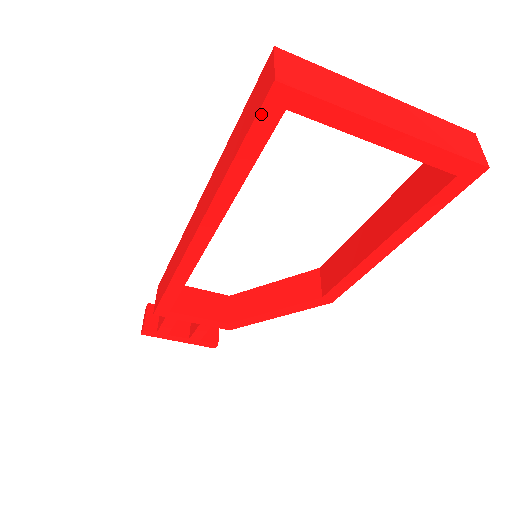
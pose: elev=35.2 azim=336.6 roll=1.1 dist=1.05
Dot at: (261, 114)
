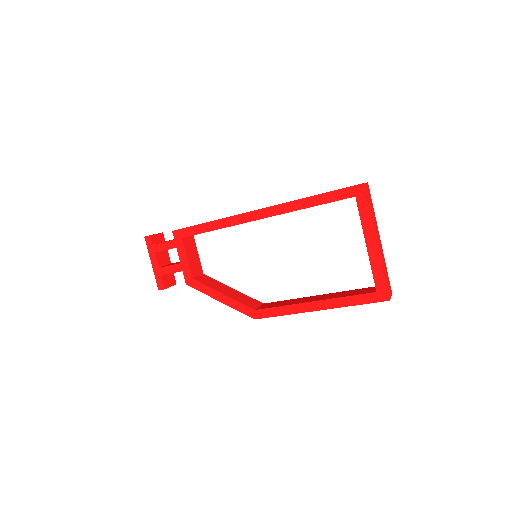
Dot at: (347, 189)
